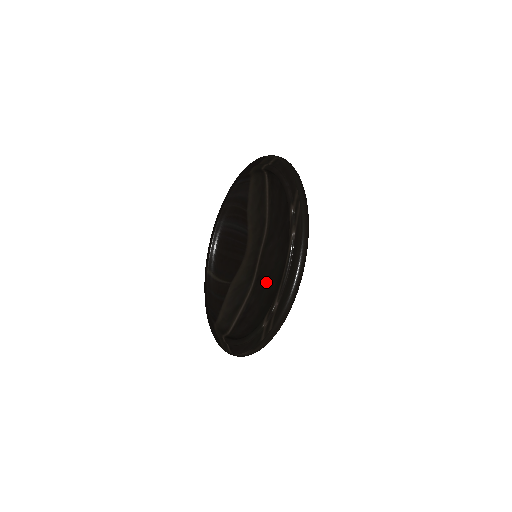
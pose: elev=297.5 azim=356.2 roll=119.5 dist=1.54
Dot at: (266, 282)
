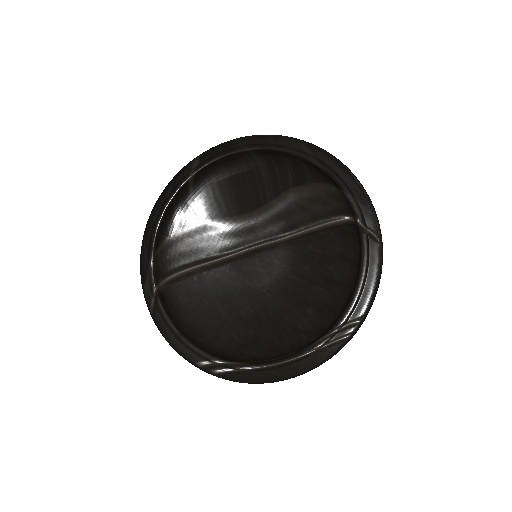
Dot at: (240, 285)
